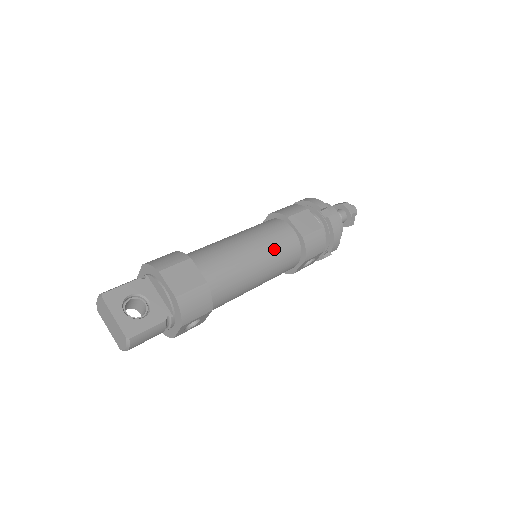
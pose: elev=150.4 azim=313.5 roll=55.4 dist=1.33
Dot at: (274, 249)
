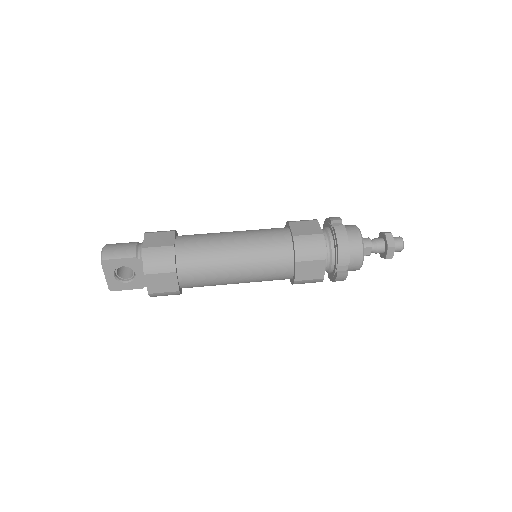
Dot at: (261, 278)
